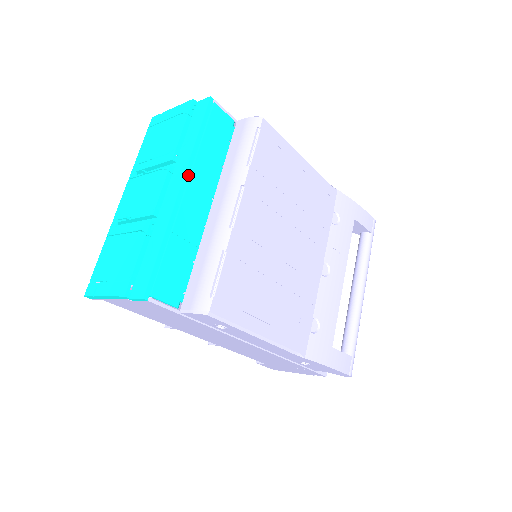
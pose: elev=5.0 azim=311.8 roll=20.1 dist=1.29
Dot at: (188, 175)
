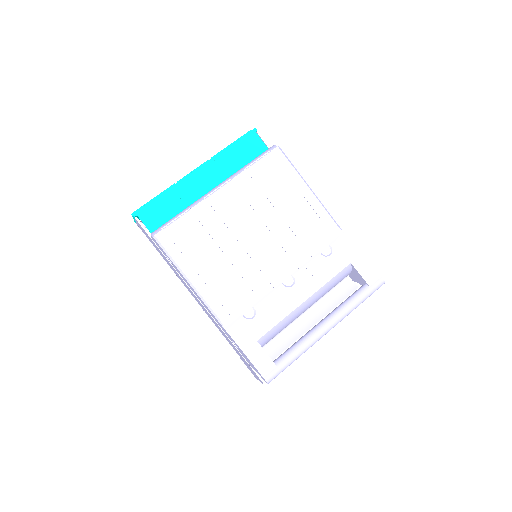
Dot at: (207, 165)
